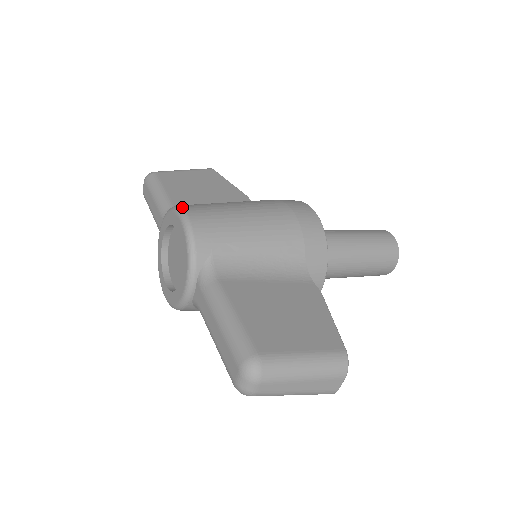
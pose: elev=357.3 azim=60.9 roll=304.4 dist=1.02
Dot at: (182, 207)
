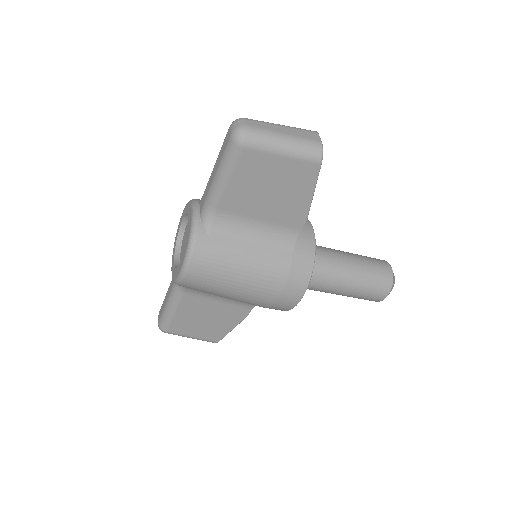
Dot at: occluded
